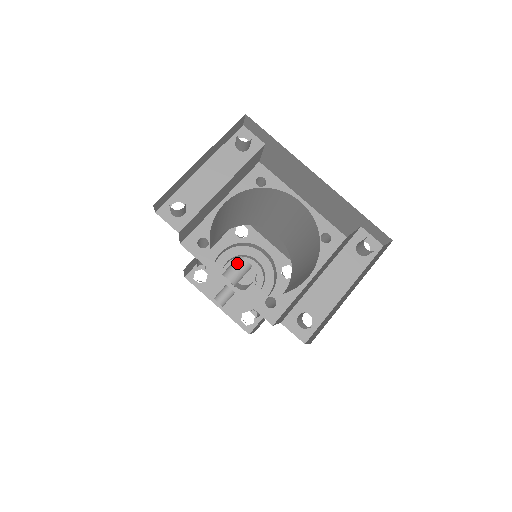
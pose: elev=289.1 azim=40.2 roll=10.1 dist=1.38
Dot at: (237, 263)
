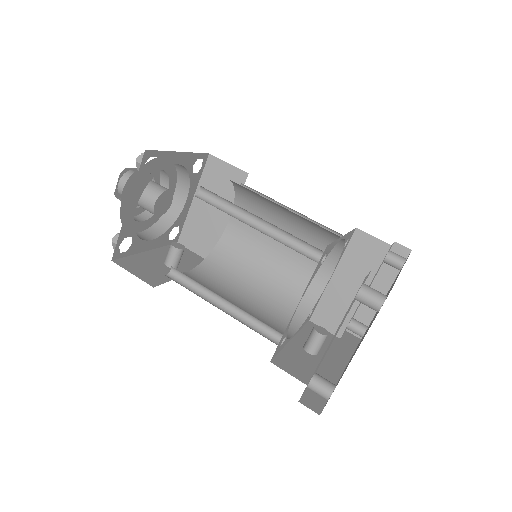
Dot at: (323, 342)
